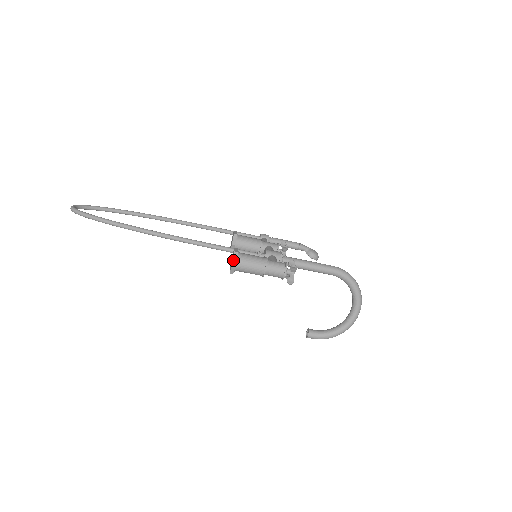
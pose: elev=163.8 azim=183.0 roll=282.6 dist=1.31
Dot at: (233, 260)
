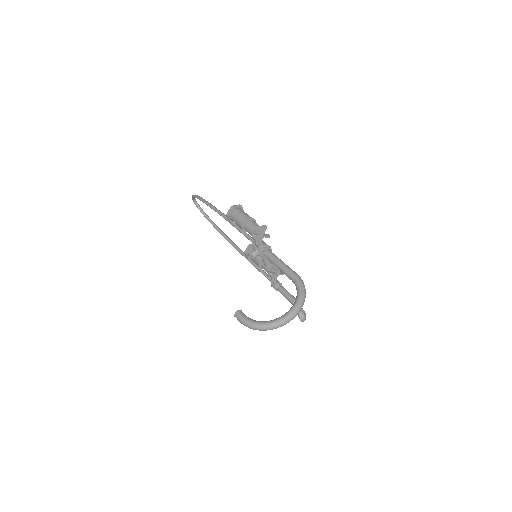
Dot at: (235, 205)
